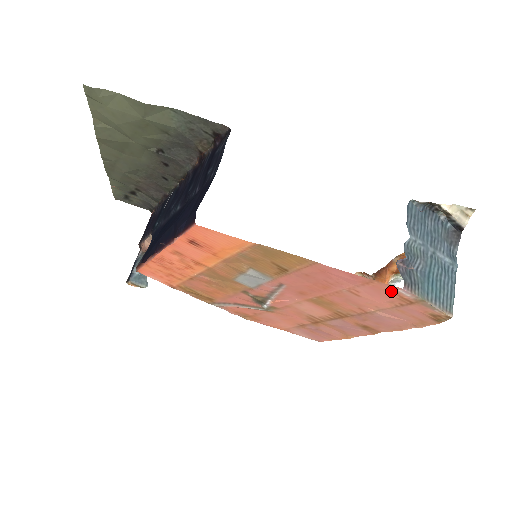
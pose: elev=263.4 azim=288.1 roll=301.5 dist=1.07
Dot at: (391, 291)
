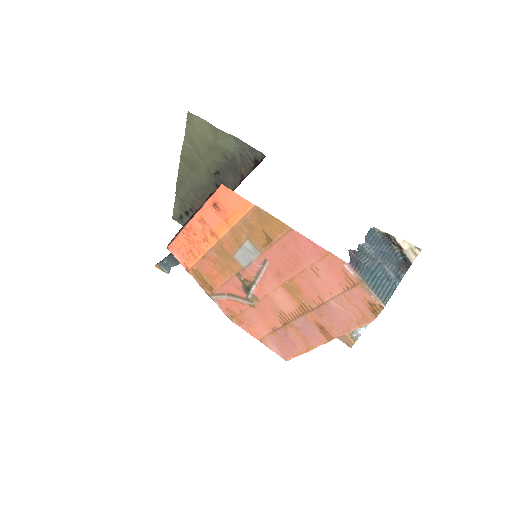
Dot at: (340, 267)
